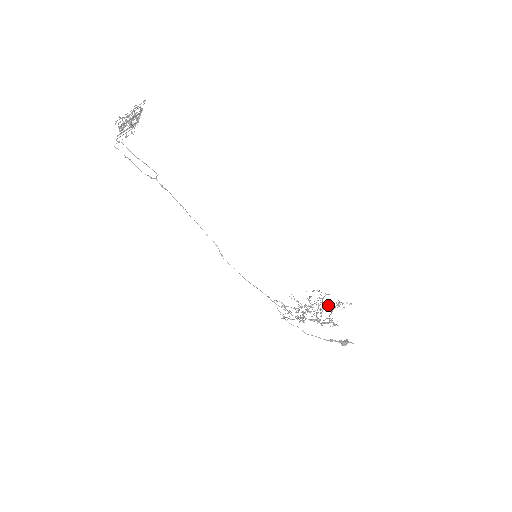
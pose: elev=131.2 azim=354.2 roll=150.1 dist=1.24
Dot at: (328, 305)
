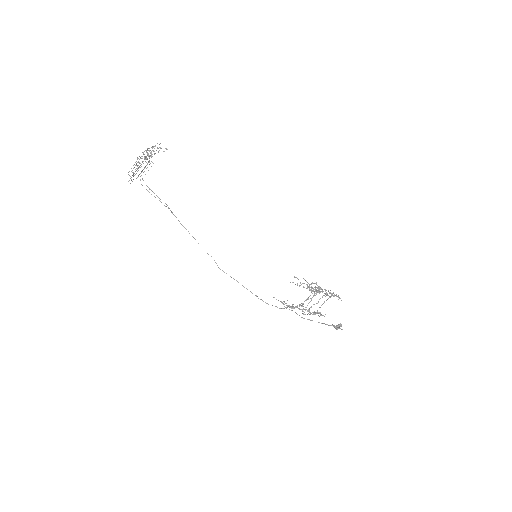
Dot at: (326, 293)
